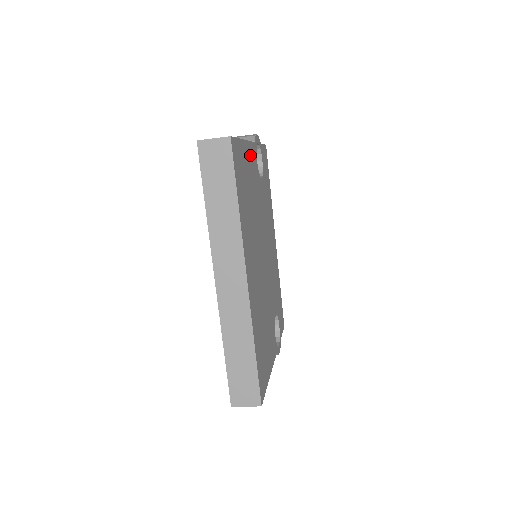
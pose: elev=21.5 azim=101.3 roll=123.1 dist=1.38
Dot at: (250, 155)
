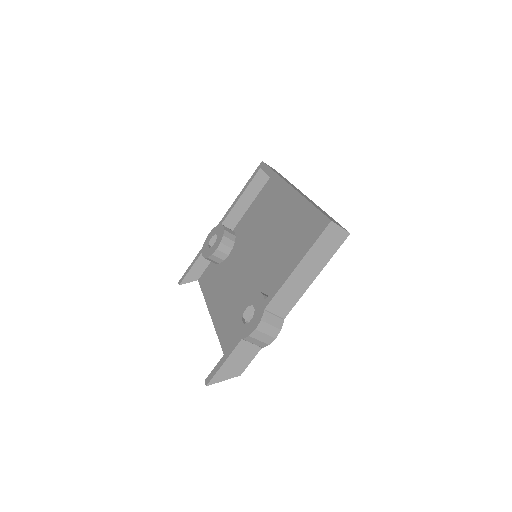
Dot at: occluded
